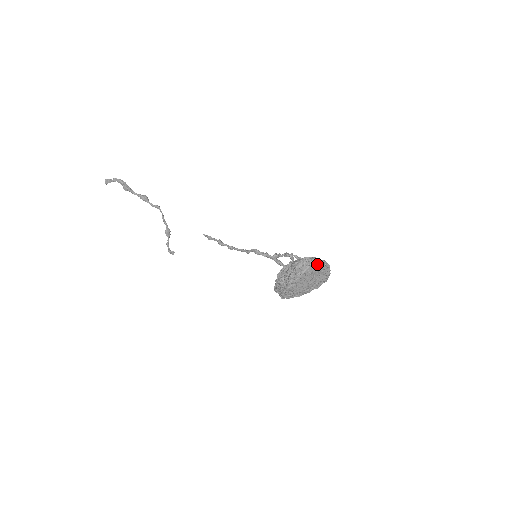
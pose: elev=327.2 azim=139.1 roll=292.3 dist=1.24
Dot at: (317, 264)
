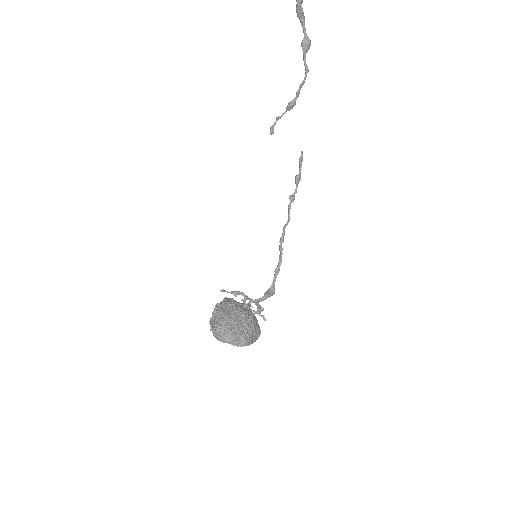
Dot at: (229, 343)
